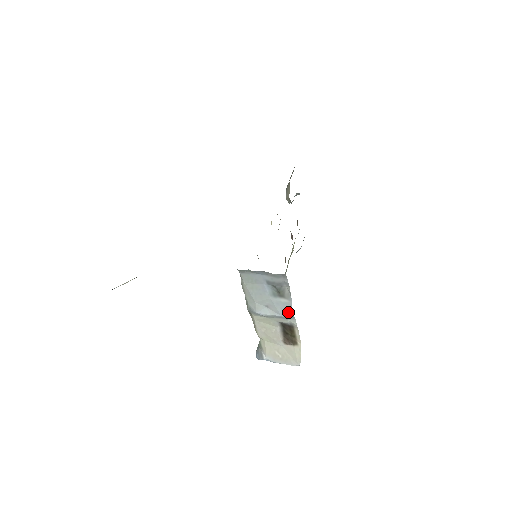
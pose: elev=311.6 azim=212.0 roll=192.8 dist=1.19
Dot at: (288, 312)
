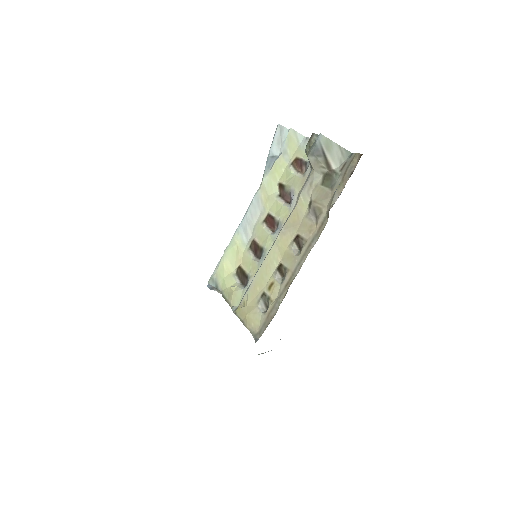
Dot at: occluded
